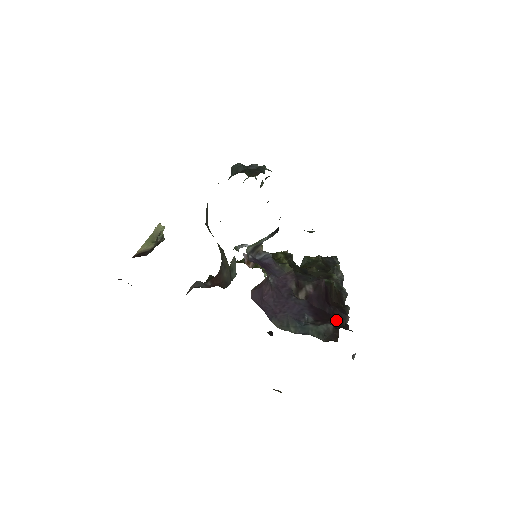
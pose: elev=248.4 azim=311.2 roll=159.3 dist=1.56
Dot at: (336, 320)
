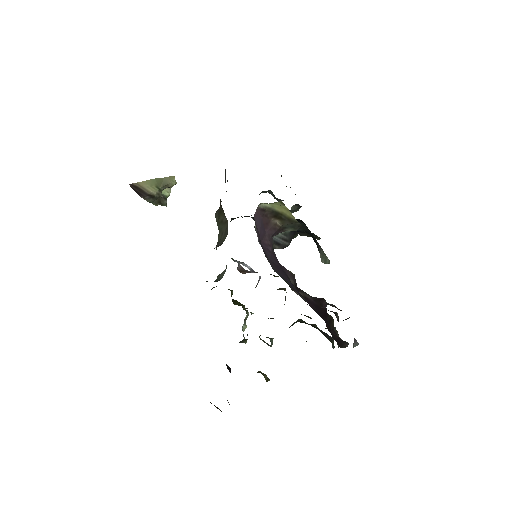
Dot at: (337, 315)
